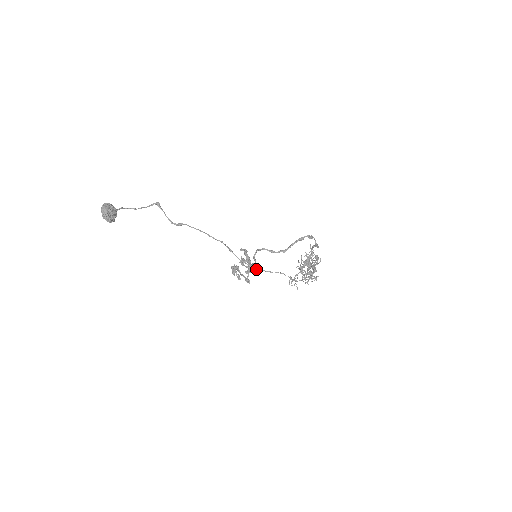
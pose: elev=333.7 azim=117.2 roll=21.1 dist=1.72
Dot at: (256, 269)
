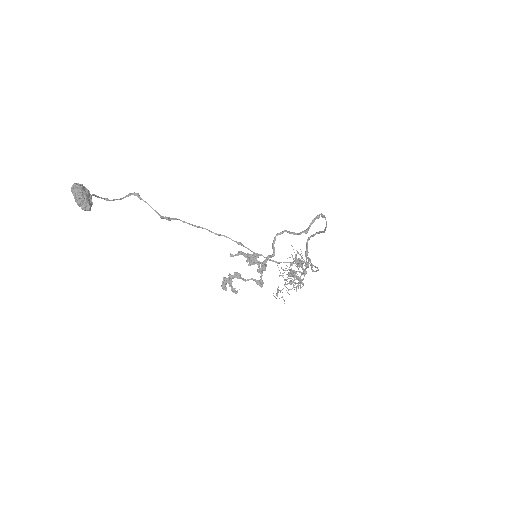
Dot at: (275, 261)
